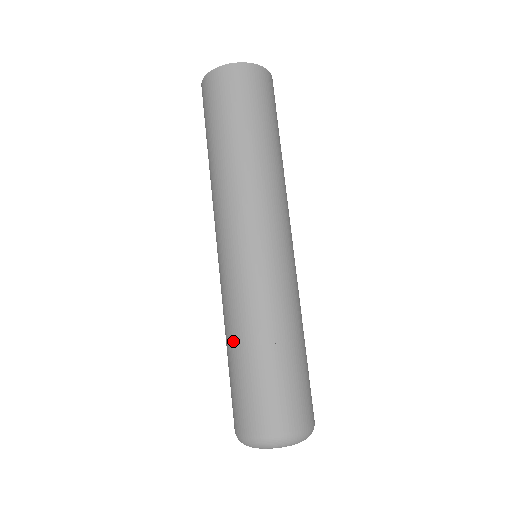
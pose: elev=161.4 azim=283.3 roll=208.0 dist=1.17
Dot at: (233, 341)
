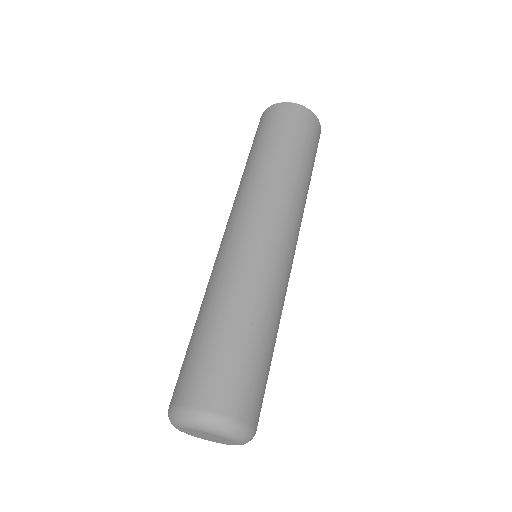
Dot at: occluded
